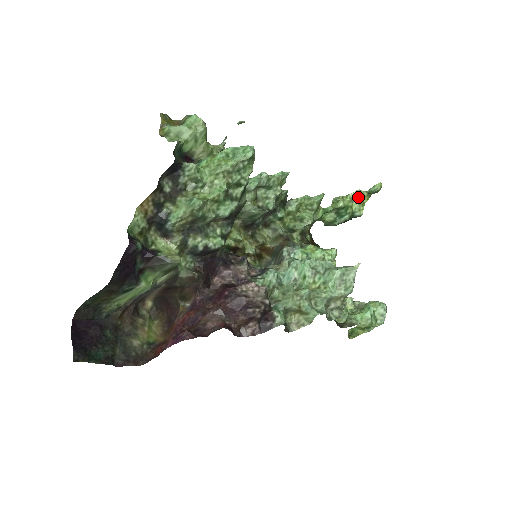
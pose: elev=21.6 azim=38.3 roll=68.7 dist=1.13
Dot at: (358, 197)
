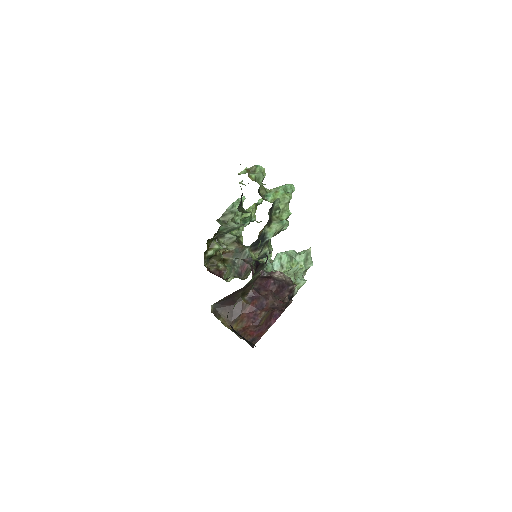
Dot at: (254, 208)
